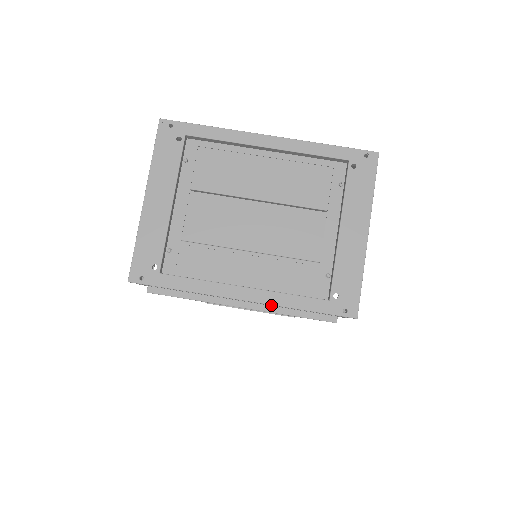
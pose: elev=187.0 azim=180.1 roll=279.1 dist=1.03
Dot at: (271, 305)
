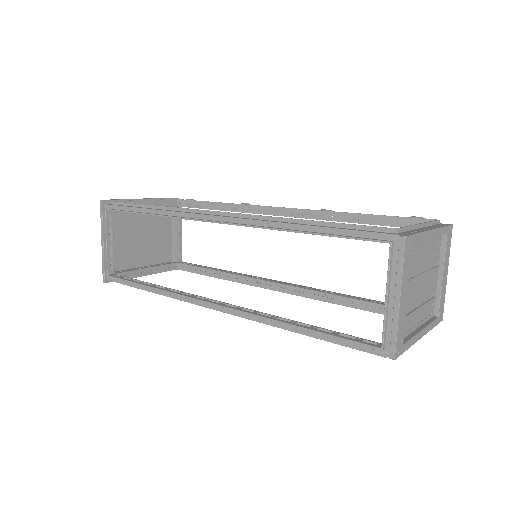
Dot at: occluded
